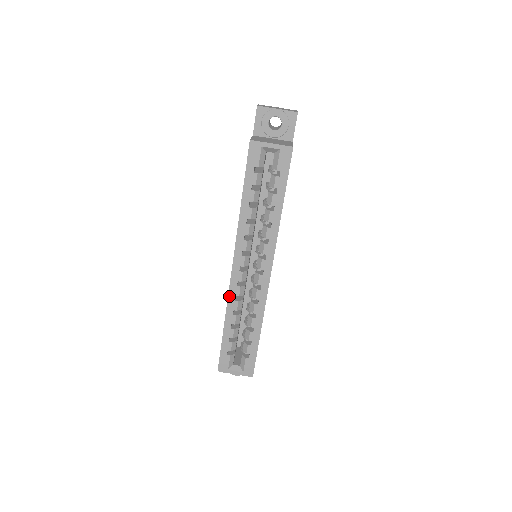
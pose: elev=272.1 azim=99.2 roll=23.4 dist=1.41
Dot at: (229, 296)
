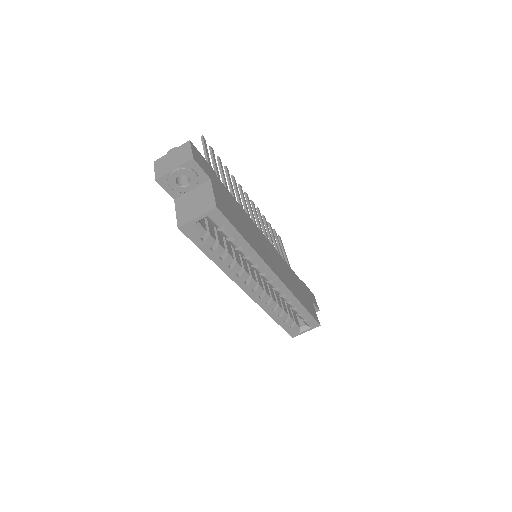
Dot at: (260, 306)
